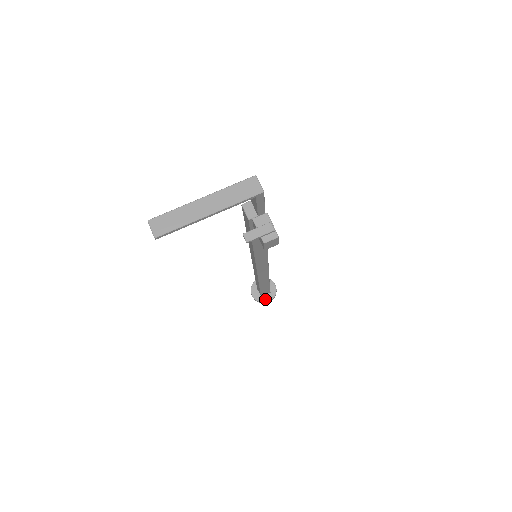
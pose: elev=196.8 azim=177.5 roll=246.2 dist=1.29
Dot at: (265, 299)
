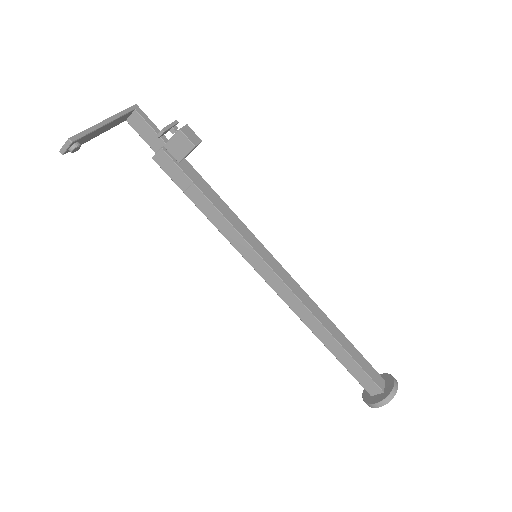
Dot at: (389, 387)
